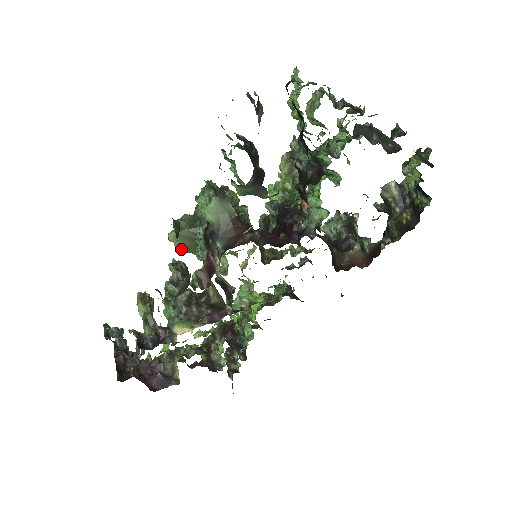
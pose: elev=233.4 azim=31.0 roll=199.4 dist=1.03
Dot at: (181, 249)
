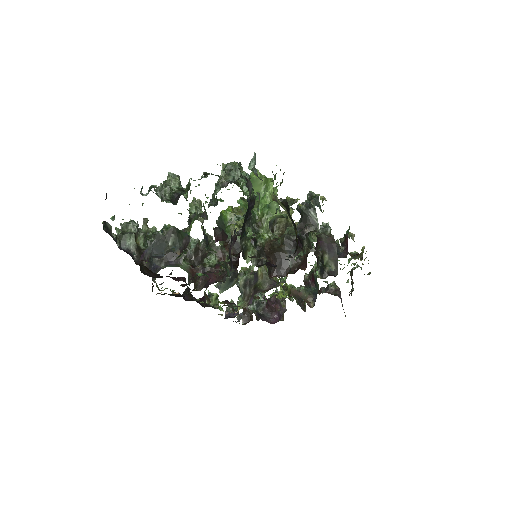
Dot at: occluded
